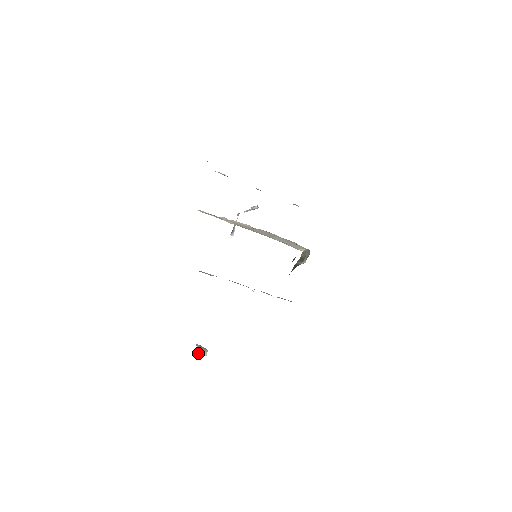
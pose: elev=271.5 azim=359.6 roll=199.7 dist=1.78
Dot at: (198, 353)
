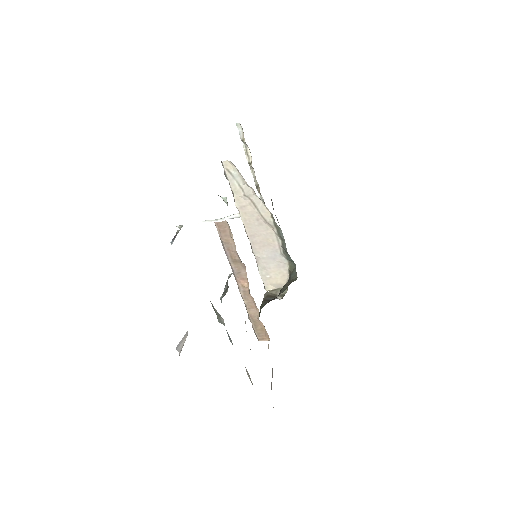
Dot at: (181, 342)
